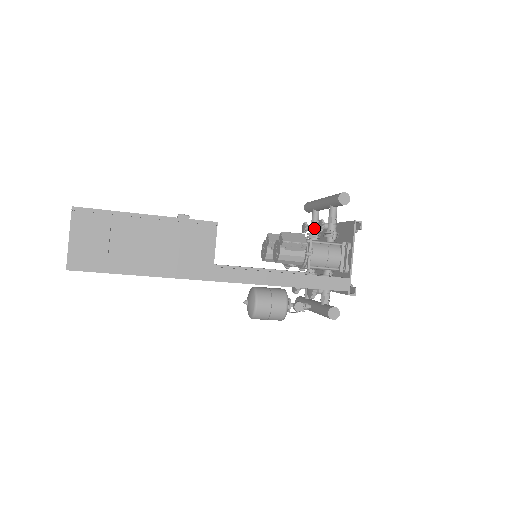
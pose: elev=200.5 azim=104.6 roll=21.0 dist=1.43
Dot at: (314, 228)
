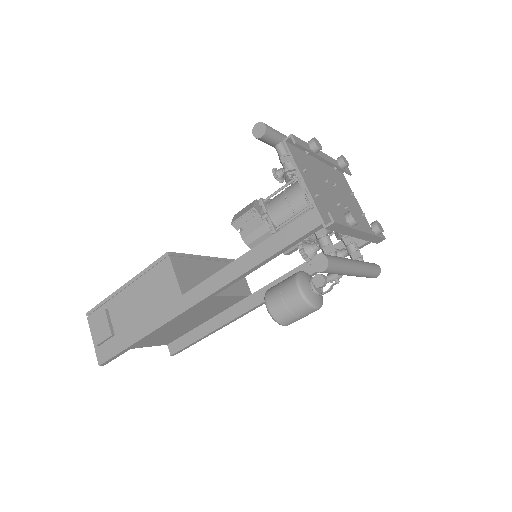
Dot at: occluded
